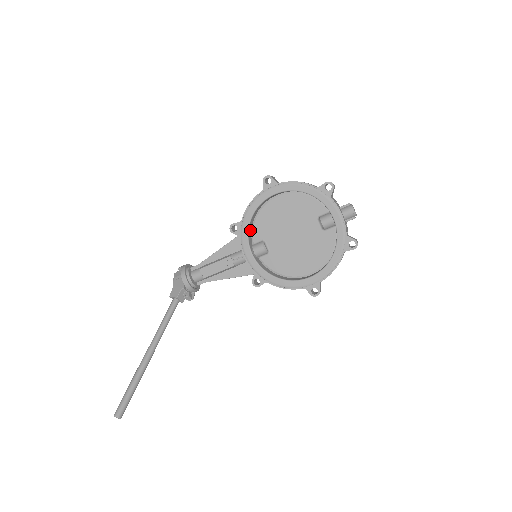
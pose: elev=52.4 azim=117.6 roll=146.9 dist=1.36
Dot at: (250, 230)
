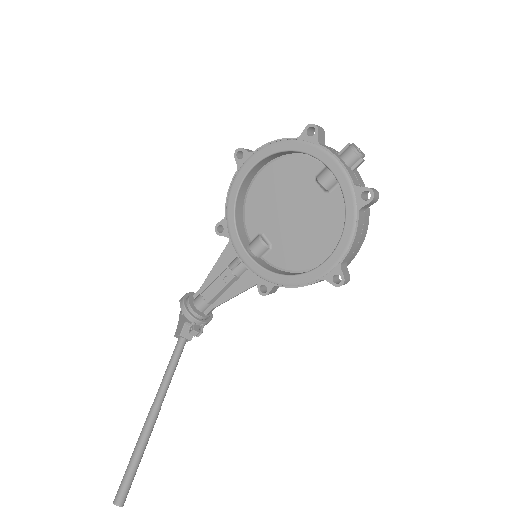
Dot at: (241, 225)
